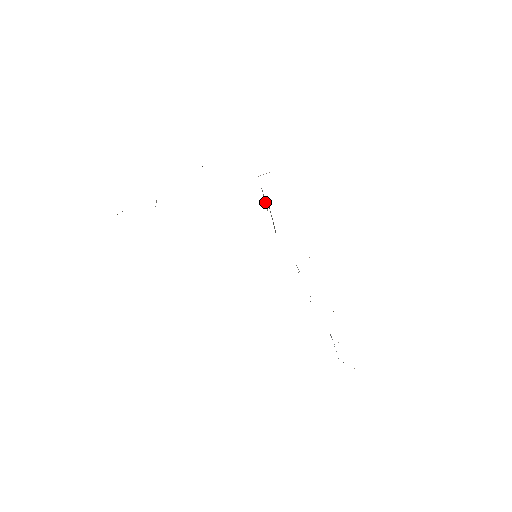
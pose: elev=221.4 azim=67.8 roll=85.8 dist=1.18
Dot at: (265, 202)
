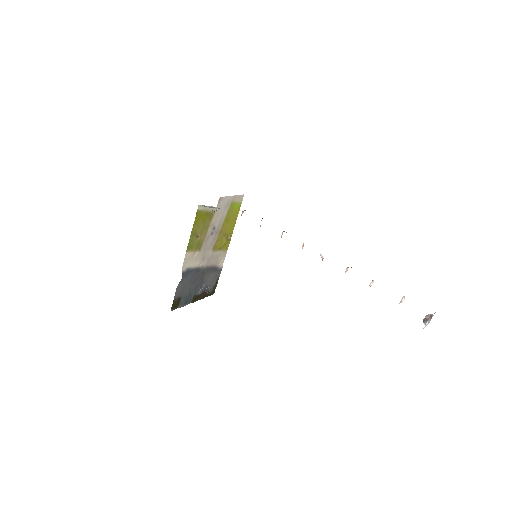
Dot at: (211, 207)
